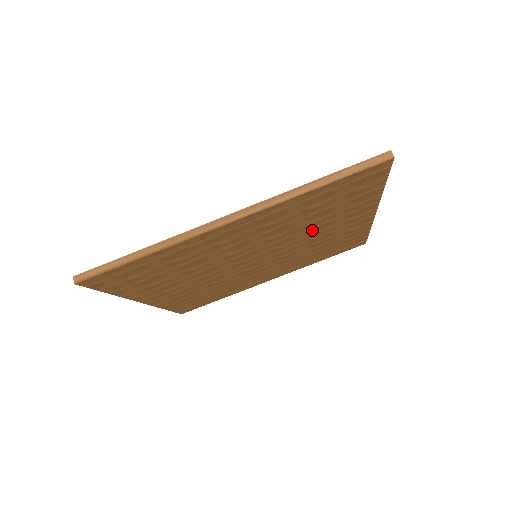
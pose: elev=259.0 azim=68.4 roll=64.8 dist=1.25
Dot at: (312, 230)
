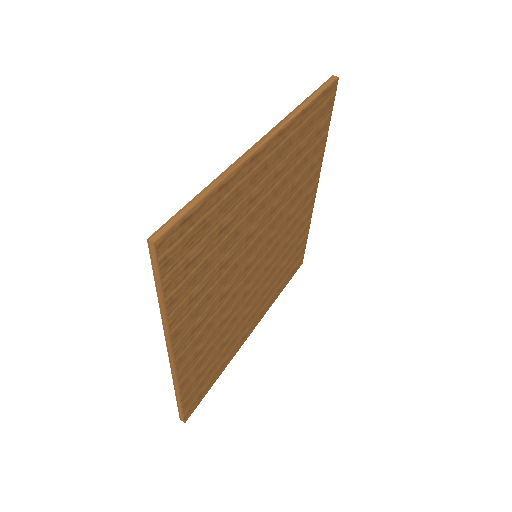
Dot at: (291, 203)
